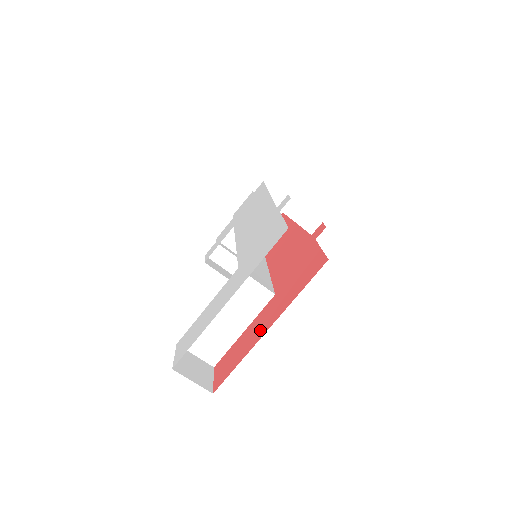
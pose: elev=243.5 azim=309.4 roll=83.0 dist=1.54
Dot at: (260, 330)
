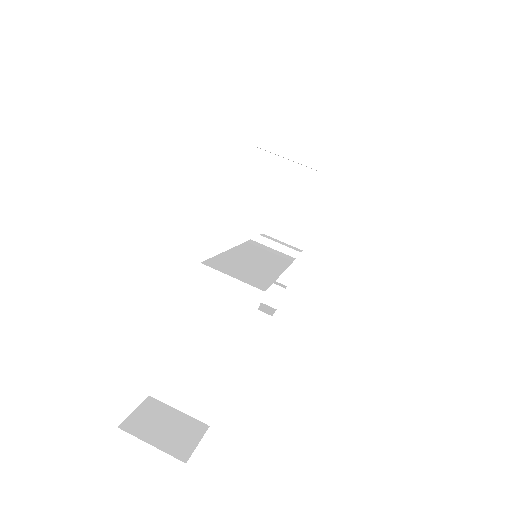
Dot at: occluded
